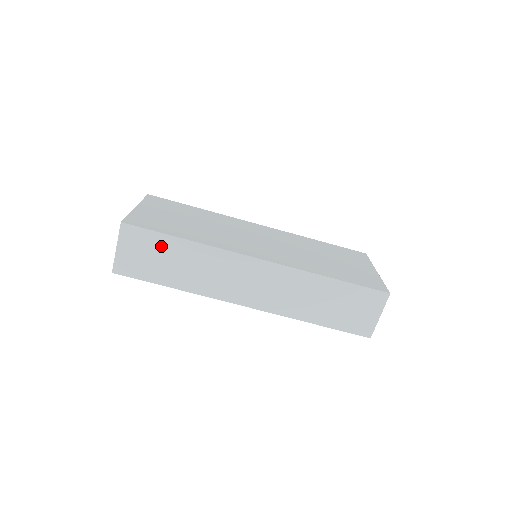
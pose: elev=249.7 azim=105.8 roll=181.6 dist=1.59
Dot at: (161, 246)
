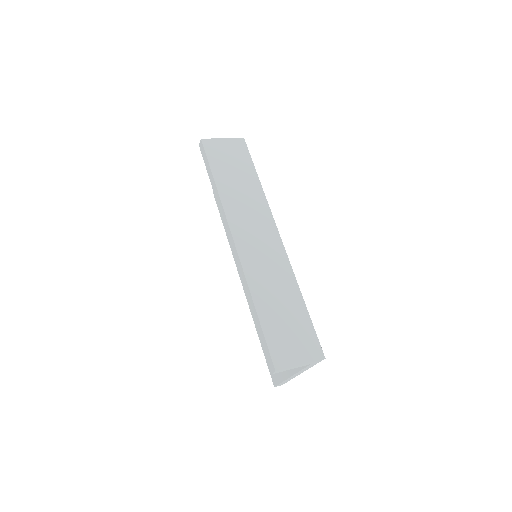
Dot at: (244, 166)
